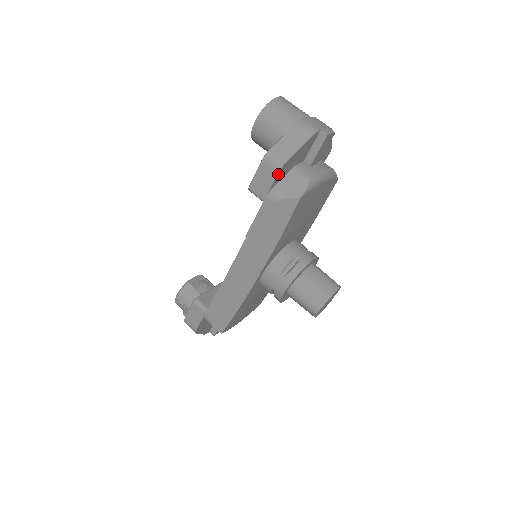
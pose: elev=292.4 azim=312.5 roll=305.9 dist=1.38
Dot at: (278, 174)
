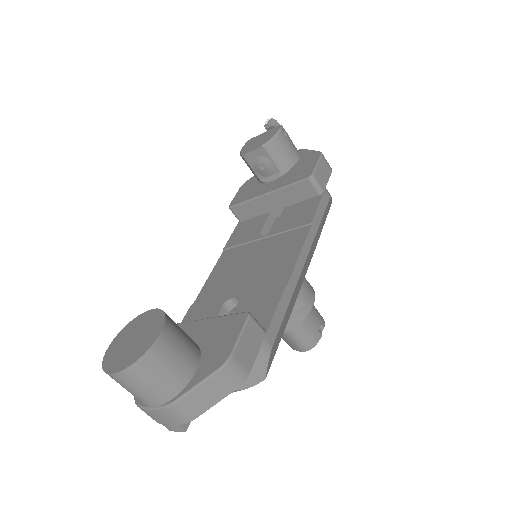
Dot at: occluded
